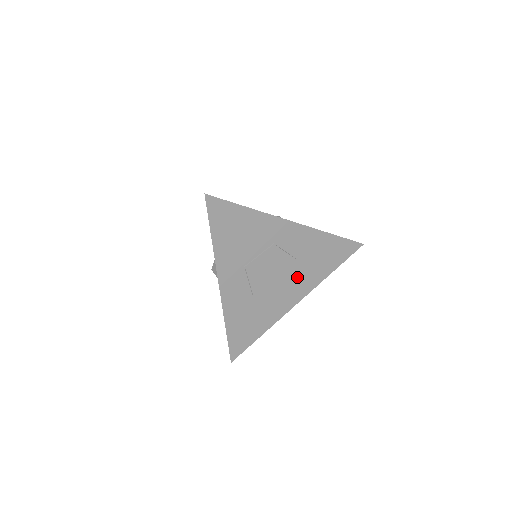
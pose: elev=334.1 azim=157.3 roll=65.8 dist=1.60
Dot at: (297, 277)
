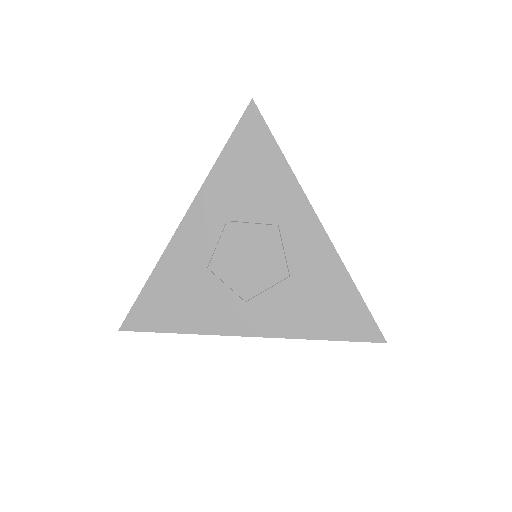
Dot at: (273, 299)
